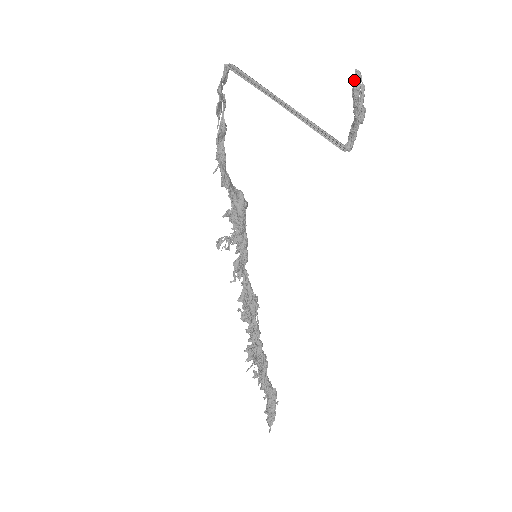
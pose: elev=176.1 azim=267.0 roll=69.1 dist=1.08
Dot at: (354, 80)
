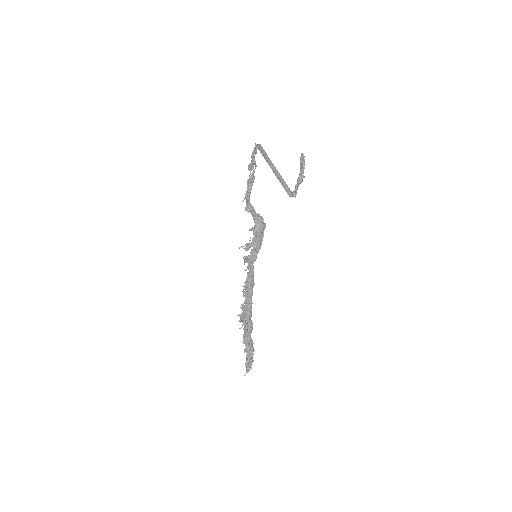
Dot at: (300, 158)
